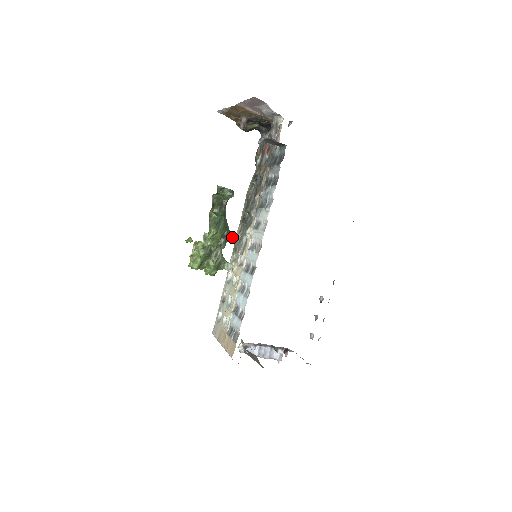
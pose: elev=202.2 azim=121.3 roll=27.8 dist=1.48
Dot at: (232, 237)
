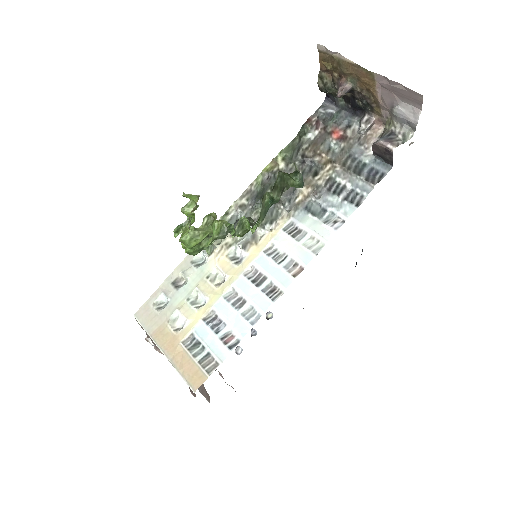
Dot at: occluded
